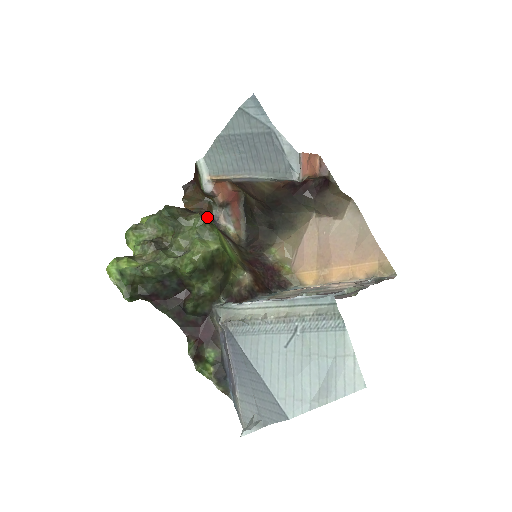
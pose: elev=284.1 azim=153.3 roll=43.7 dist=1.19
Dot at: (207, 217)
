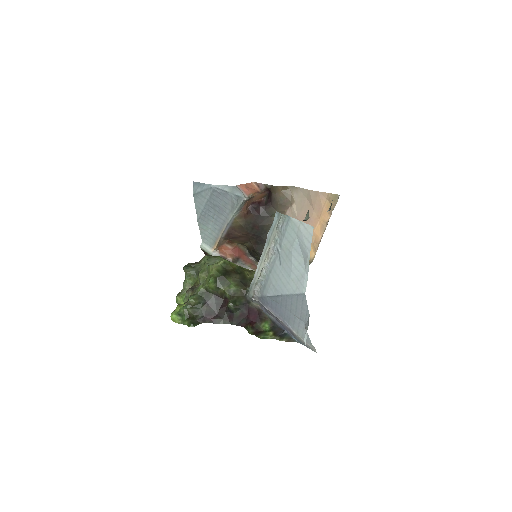
Dot at: occluded
